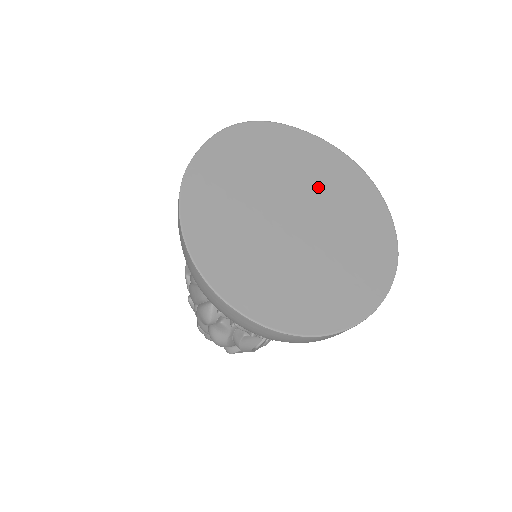
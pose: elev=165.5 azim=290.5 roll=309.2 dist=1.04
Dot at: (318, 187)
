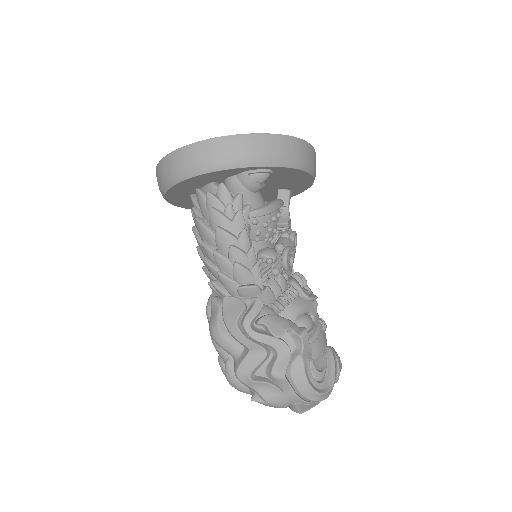
Dot at: occluded
